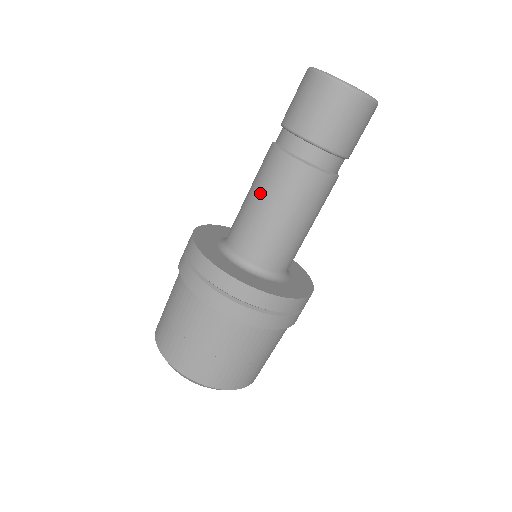
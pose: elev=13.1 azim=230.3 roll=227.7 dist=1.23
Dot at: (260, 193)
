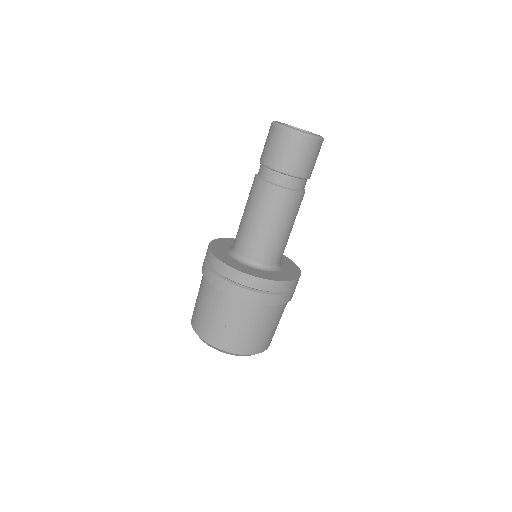
Dot at: (251, 211)
